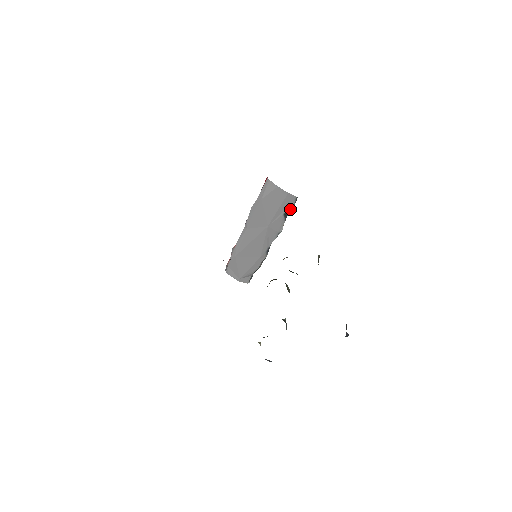
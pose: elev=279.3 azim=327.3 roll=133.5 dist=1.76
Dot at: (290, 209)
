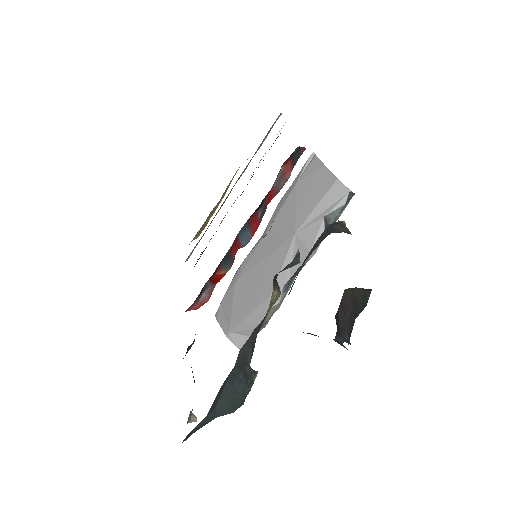
Dot at: (336, 212)
